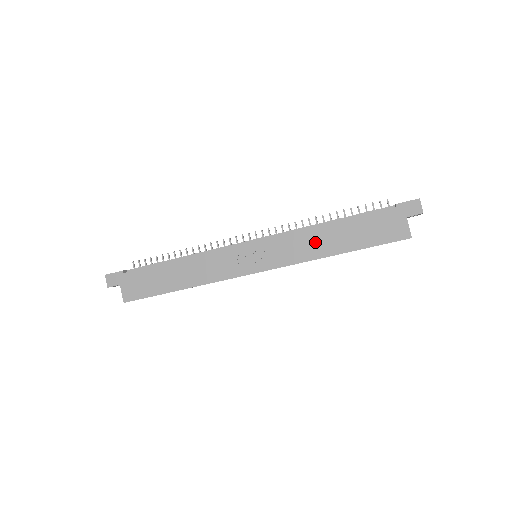
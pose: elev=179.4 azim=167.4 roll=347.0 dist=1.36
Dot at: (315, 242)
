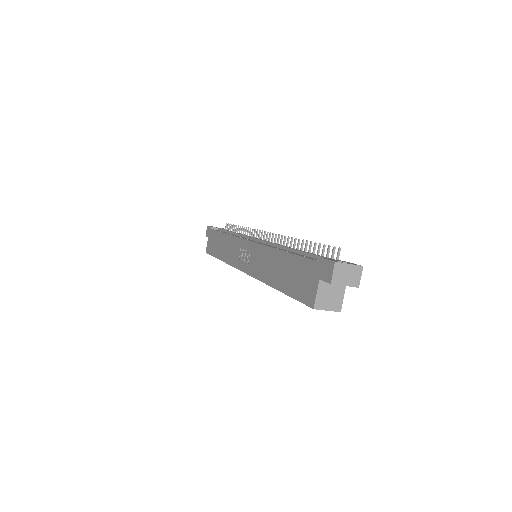
Dot at: (269, 264)
